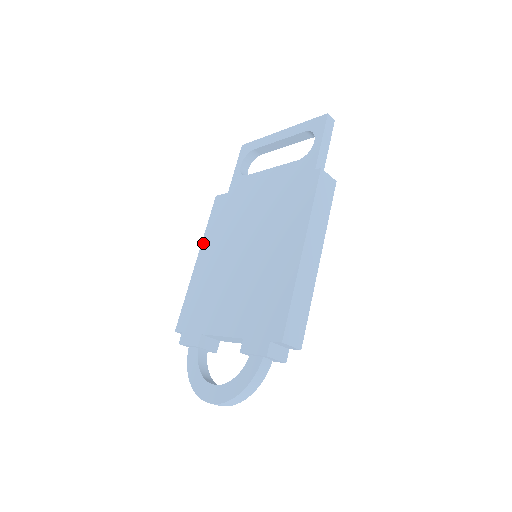
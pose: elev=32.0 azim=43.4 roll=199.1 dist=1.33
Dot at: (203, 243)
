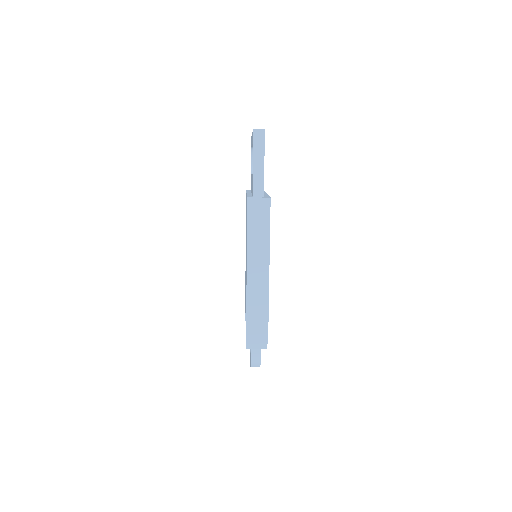
Dot at: occluded
